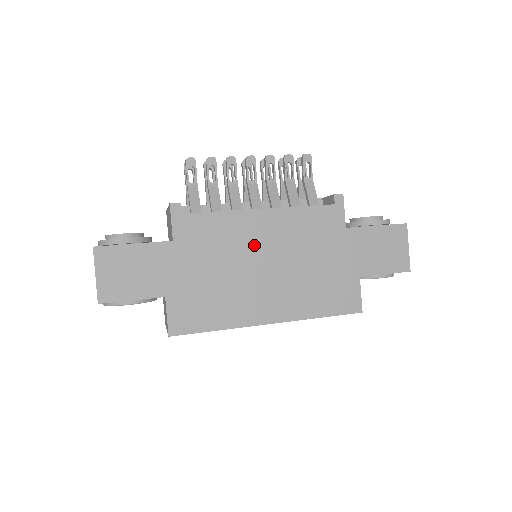
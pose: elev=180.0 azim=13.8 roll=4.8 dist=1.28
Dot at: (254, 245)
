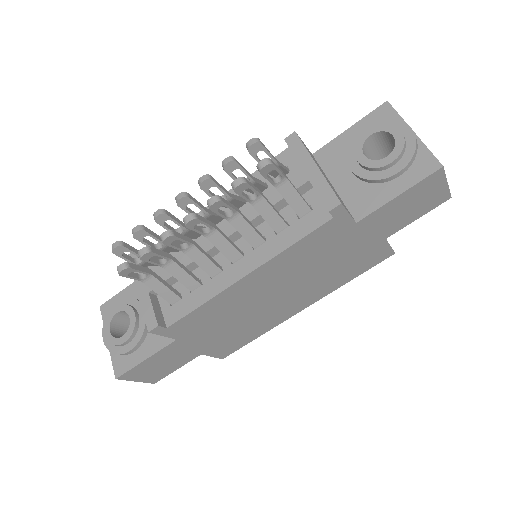
Dot at: (256, 295)
